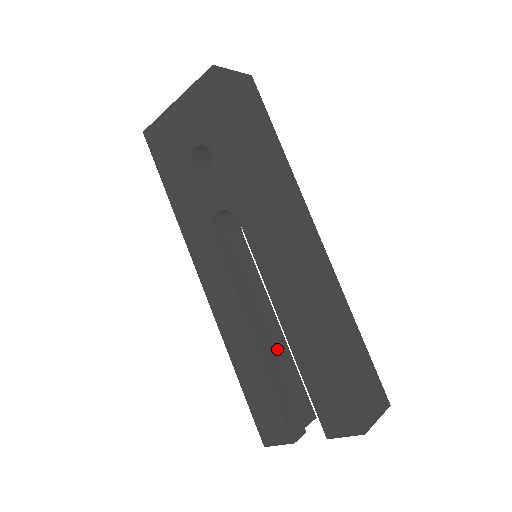
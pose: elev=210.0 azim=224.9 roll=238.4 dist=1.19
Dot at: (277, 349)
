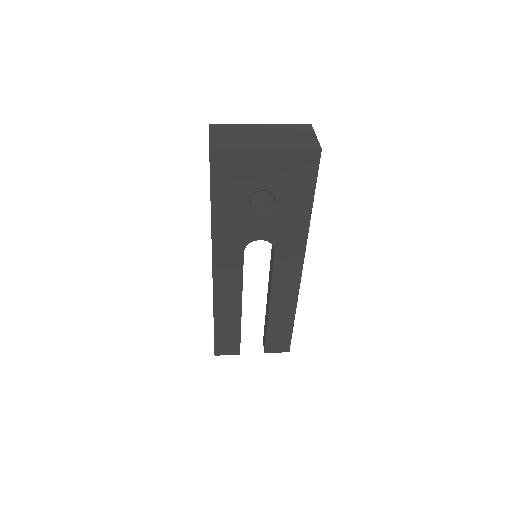
Dot at: occluded
